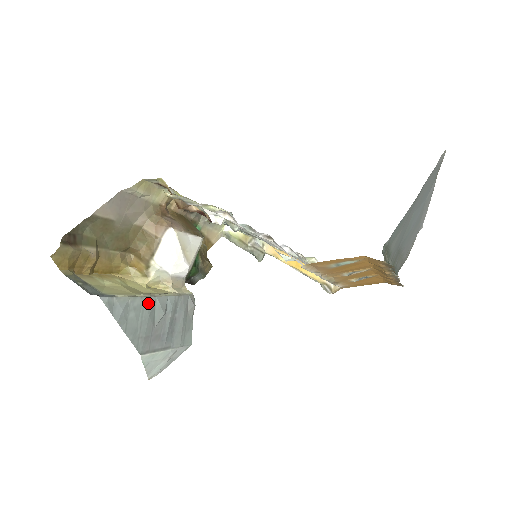
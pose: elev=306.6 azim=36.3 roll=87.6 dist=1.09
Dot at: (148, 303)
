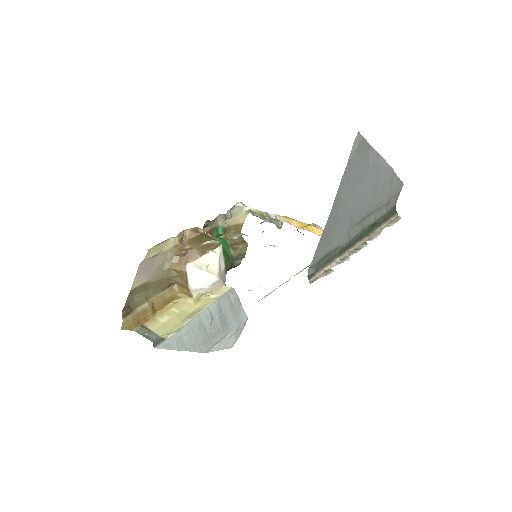
Dot at: (194, 324)
